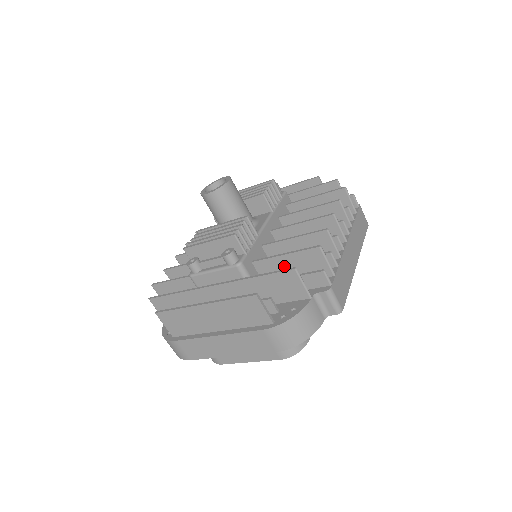
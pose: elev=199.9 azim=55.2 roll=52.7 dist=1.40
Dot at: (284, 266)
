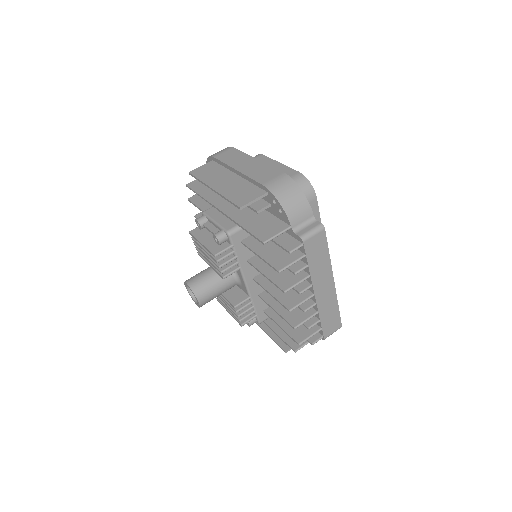
Dot at: occluded
